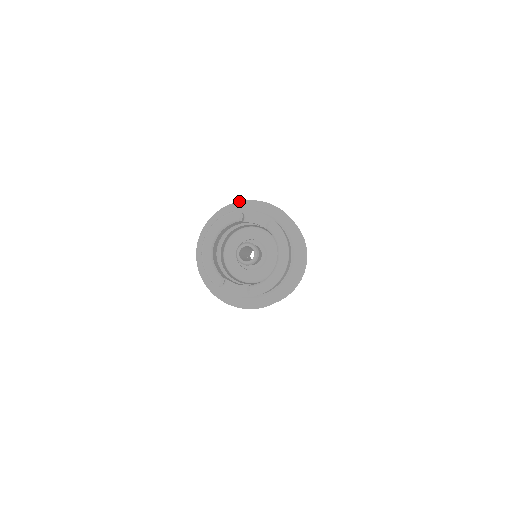
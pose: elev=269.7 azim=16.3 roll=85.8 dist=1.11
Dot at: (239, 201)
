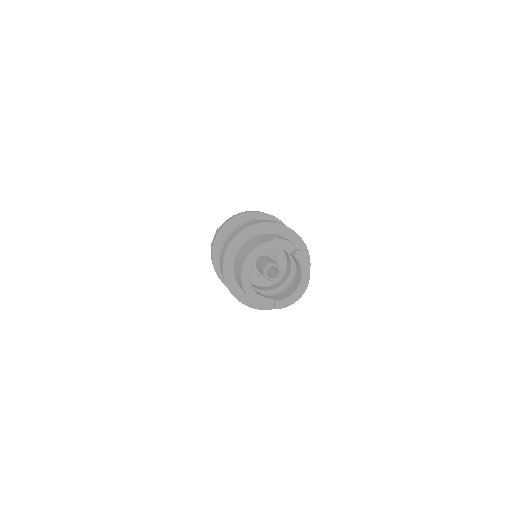
Dot at: (263, 222)
